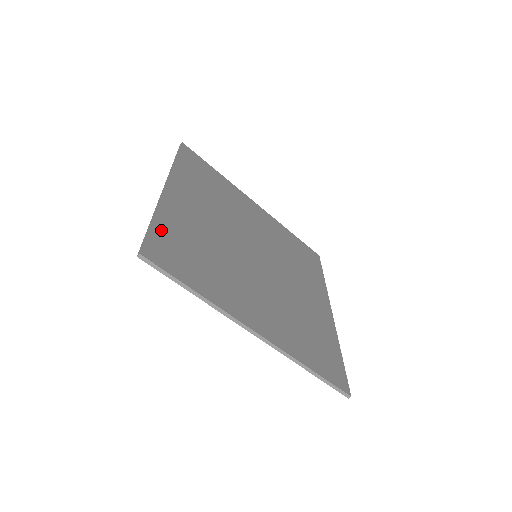
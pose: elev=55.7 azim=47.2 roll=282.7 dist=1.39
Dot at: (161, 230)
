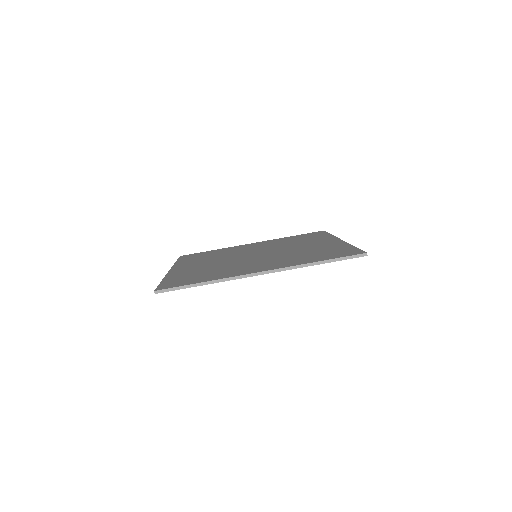
Dot at: (169, 280)
